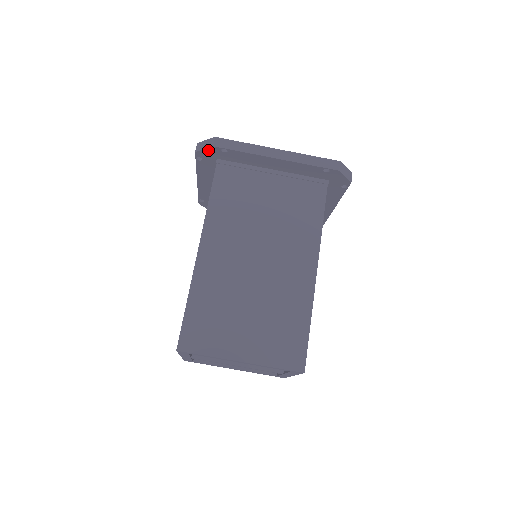
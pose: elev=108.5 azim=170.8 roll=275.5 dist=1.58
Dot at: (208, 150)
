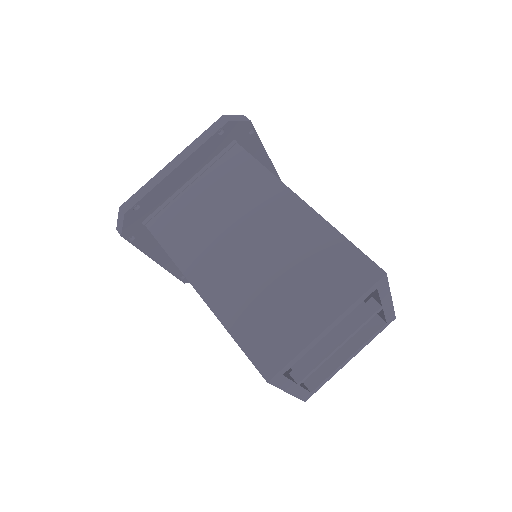
Dot at: (126, 222)
